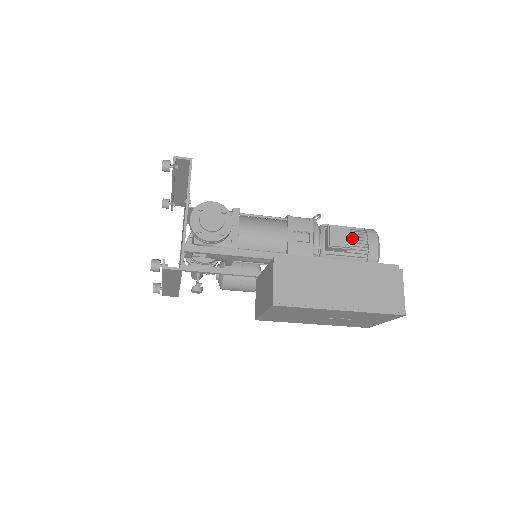
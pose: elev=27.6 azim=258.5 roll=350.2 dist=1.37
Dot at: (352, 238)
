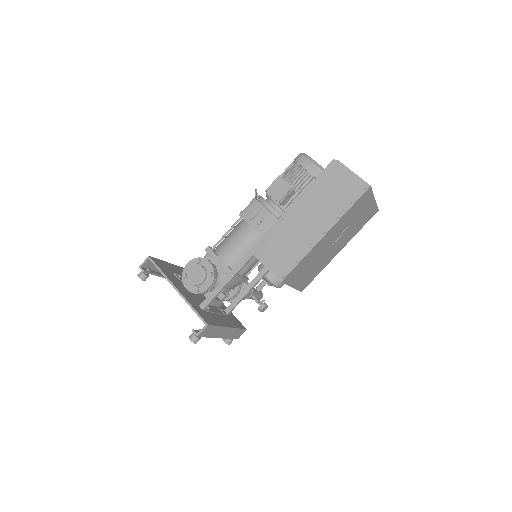
Dot at: (291, 178)
